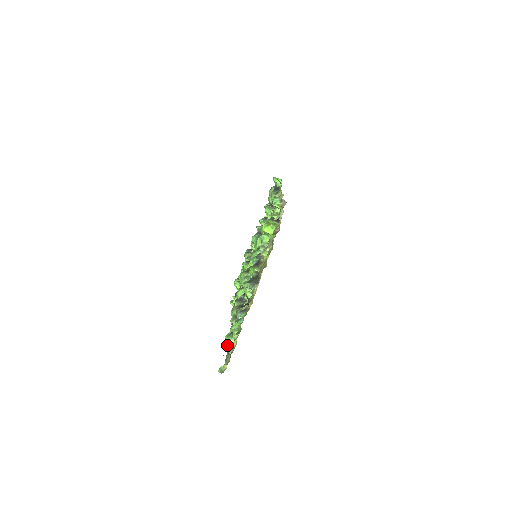
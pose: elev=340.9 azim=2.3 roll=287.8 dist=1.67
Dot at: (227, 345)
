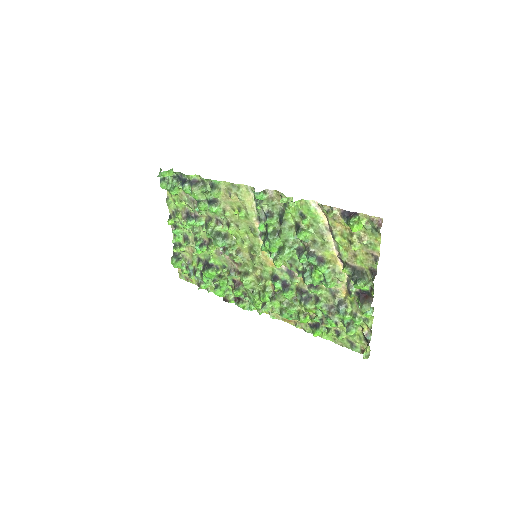
Dot at: (341, 338)
